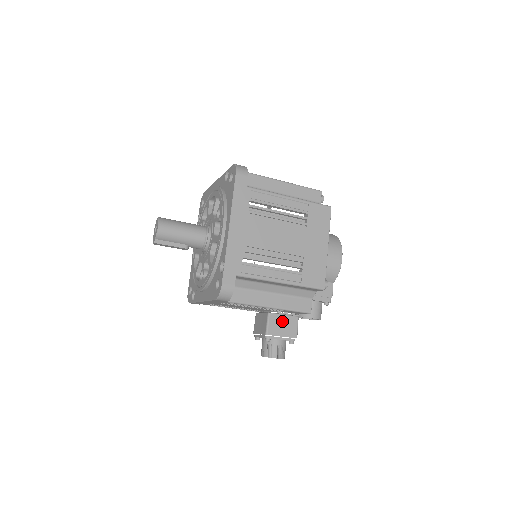
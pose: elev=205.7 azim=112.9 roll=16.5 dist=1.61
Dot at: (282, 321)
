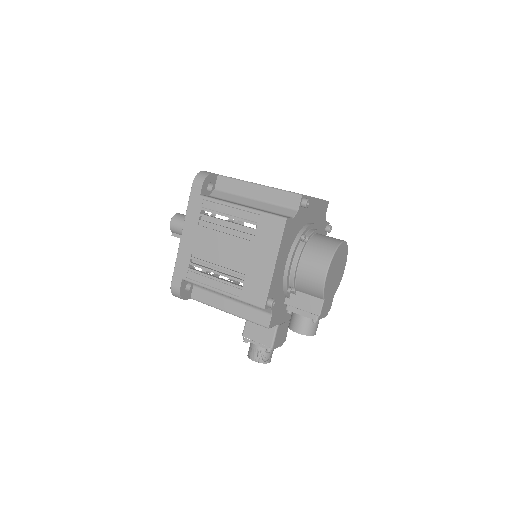
Dot at: (259, 327)
